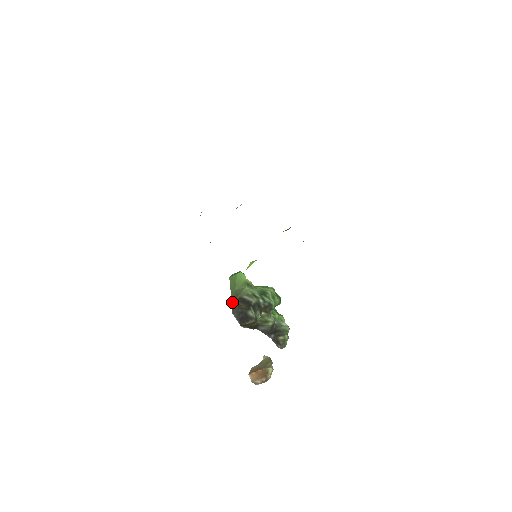
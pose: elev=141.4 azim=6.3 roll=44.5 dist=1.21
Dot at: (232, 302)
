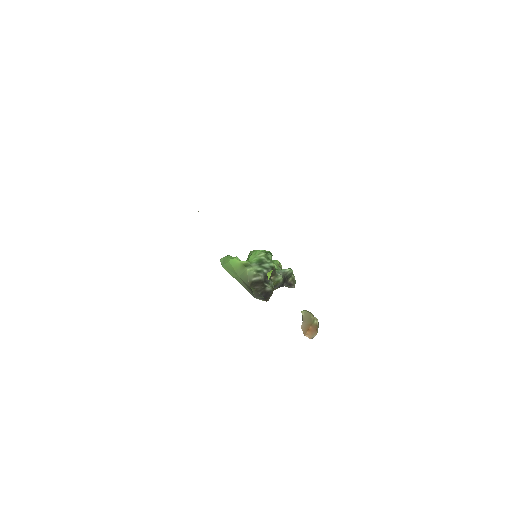
Dot at: (245, 288)
